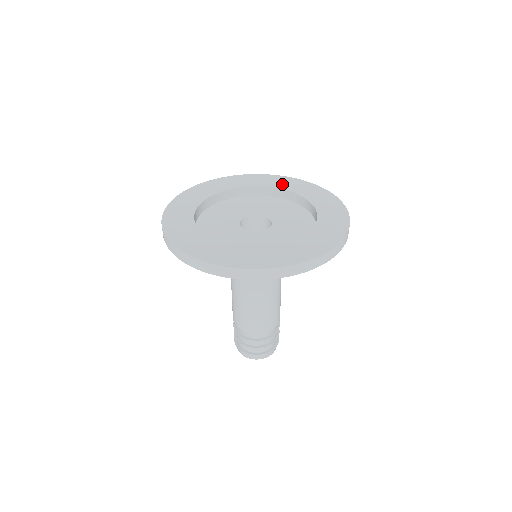
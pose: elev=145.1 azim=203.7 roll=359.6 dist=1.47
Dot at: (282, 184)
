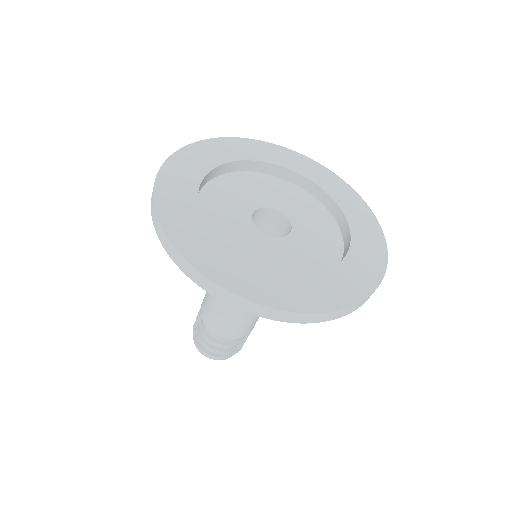
Dot at: (285, 160)
